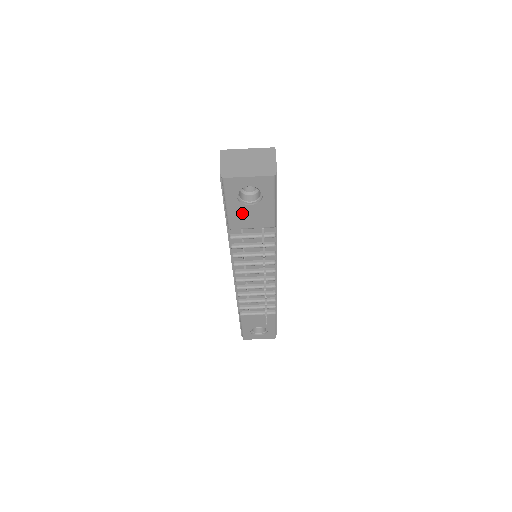
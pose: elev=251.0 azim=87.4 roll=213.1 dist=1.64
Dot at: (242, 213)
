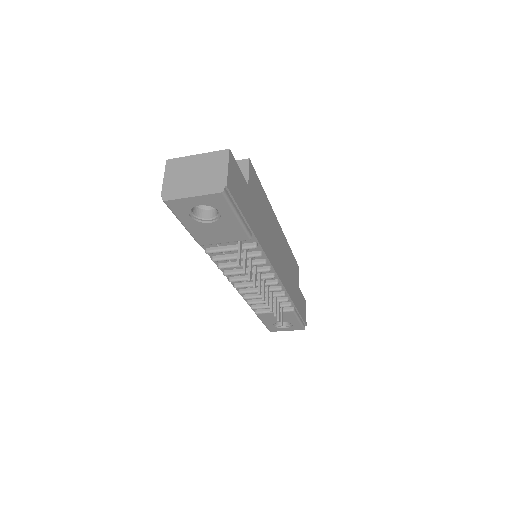
Dot at: (205, 230)
